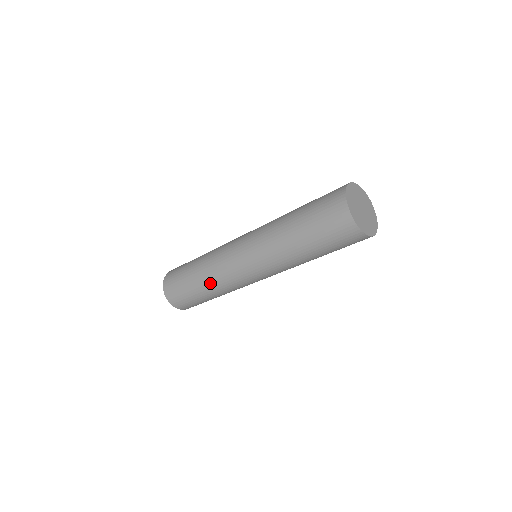
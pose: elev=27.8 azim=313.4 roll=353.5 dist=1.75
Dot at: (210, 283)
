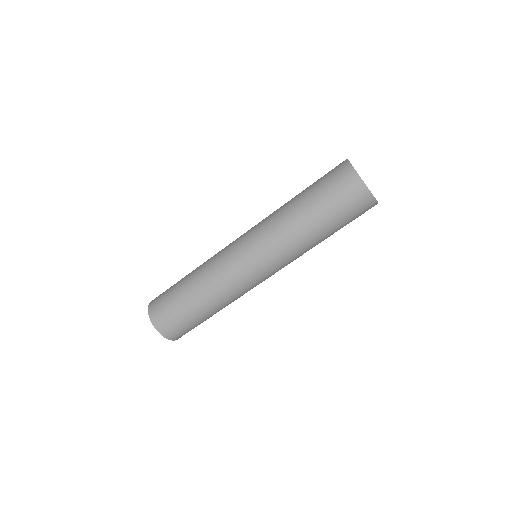
Dot at: (200, 268)
